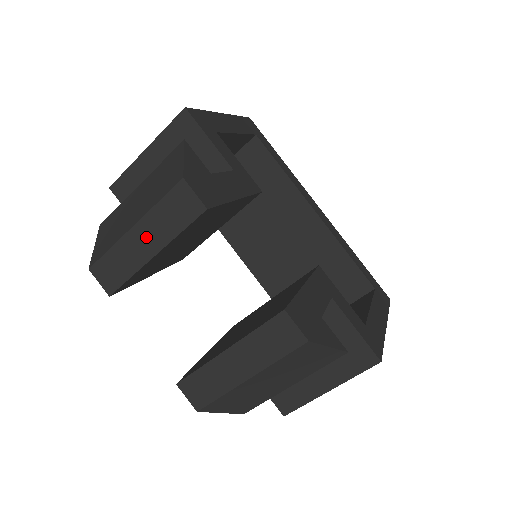
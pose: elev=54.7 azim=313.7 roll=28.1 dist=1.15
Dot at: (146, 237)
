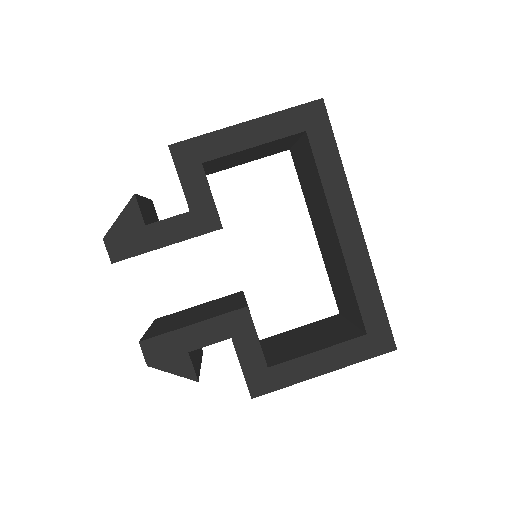
Dot at: occluded
